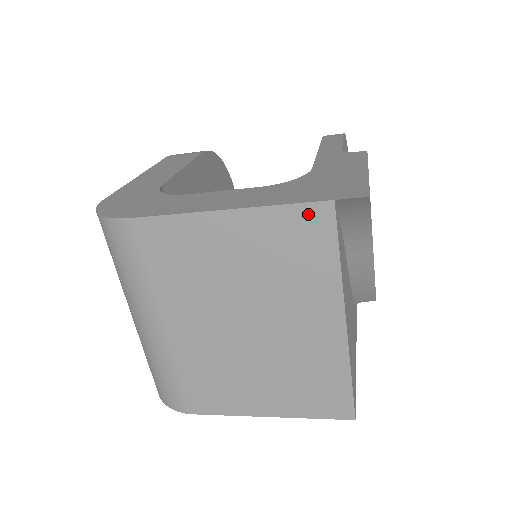
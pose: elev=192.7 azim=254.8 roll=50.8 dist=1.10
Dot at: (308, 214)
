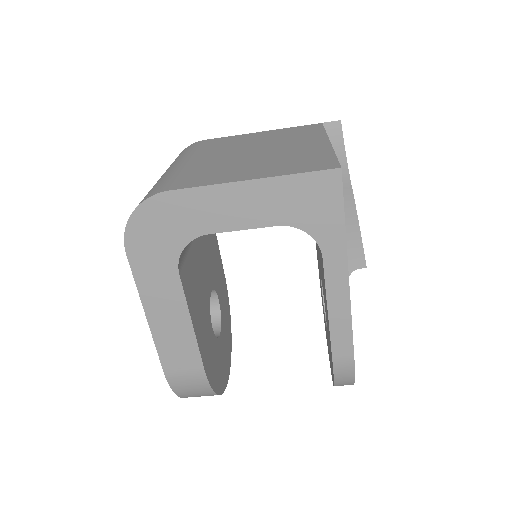
Dot at: (308, 126)
